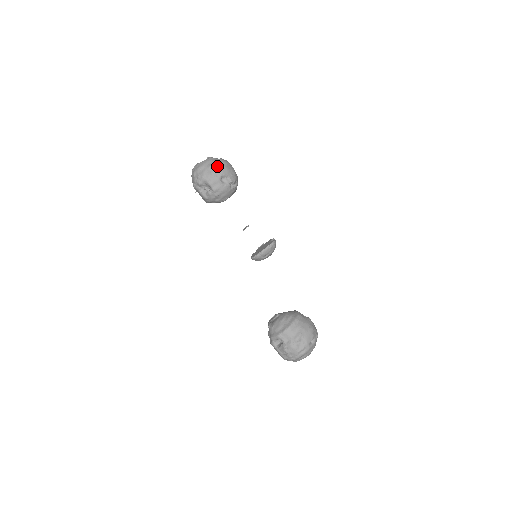
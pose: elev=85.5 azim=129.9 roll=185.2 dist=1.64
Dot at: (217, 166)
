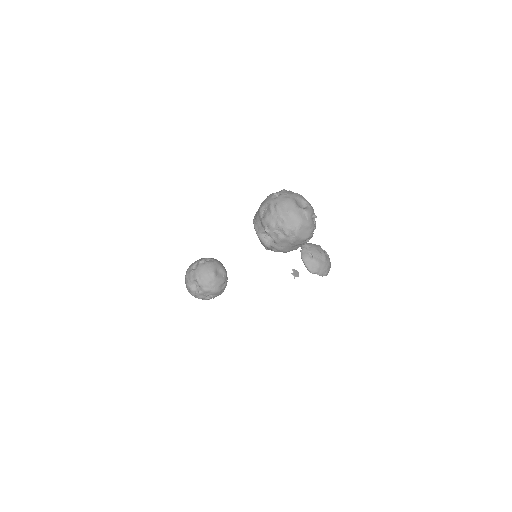
Dot at: (187, 270)
